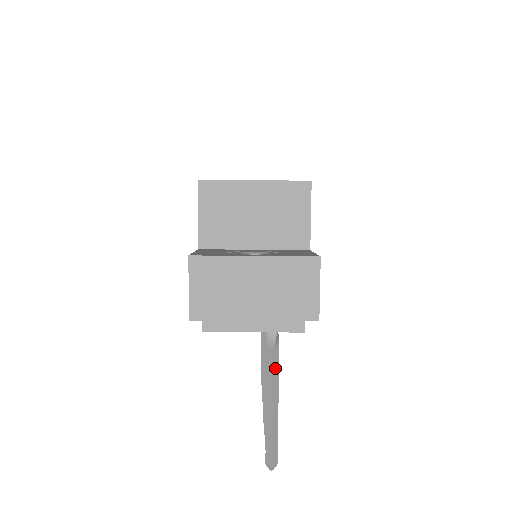
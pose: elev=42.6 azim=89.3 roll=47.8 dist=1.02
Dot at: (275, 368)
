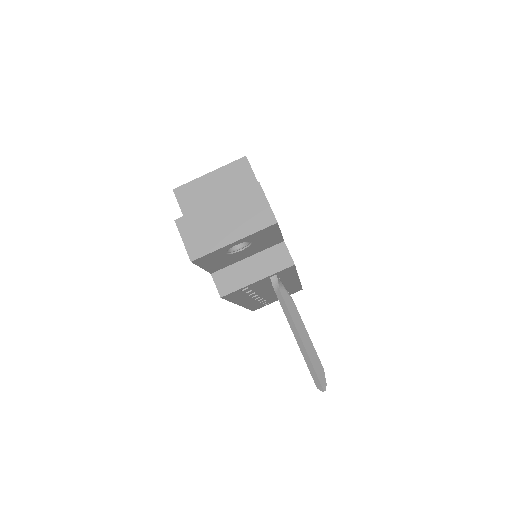
Dot at: (288, 305)
